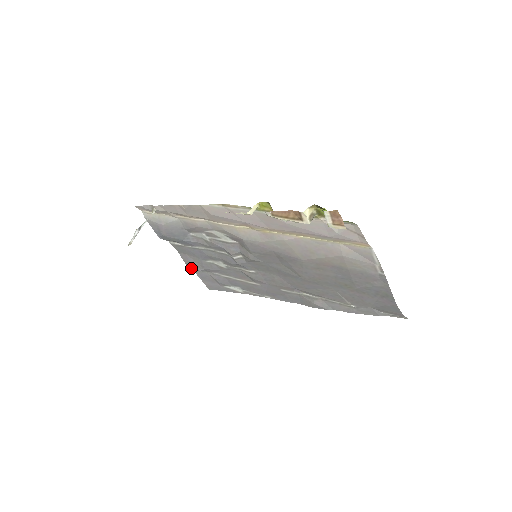
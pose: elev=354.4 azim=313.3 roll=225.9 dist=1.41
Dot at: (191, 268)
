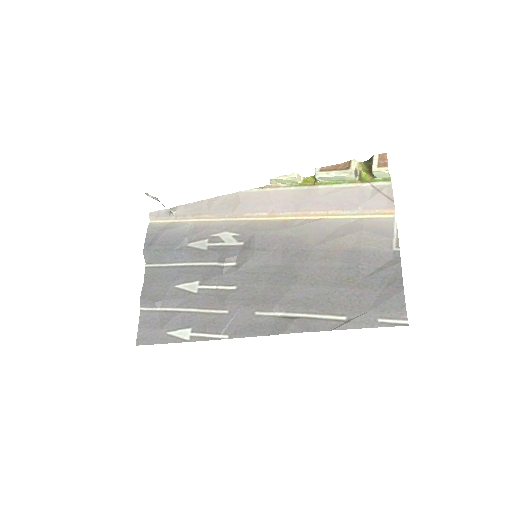
Dot at: (143, 303)
